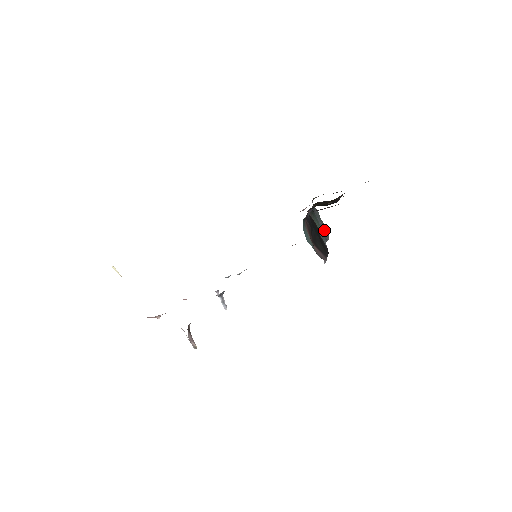
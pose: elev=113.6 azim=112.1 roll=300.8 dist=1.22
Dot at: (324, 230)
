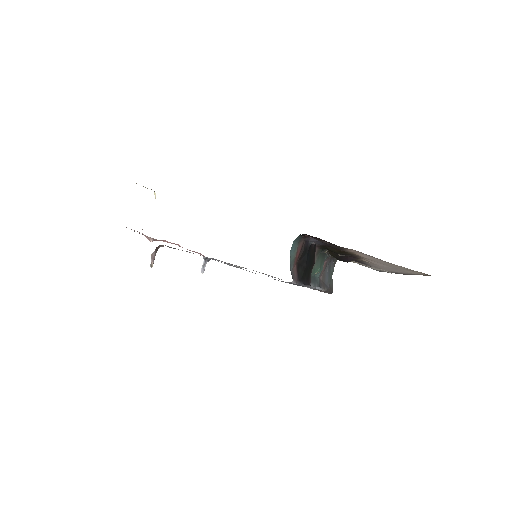
Dot at: (326, 283)
